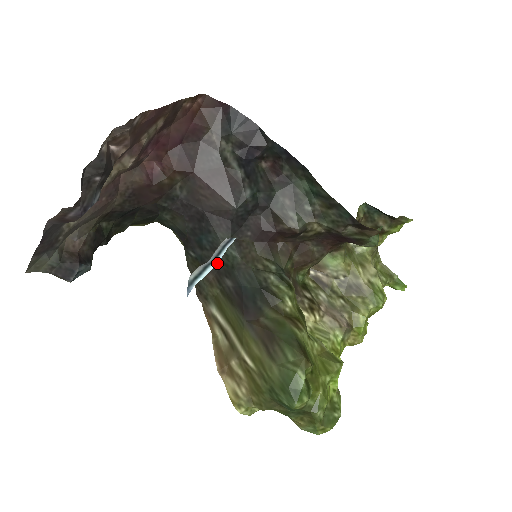
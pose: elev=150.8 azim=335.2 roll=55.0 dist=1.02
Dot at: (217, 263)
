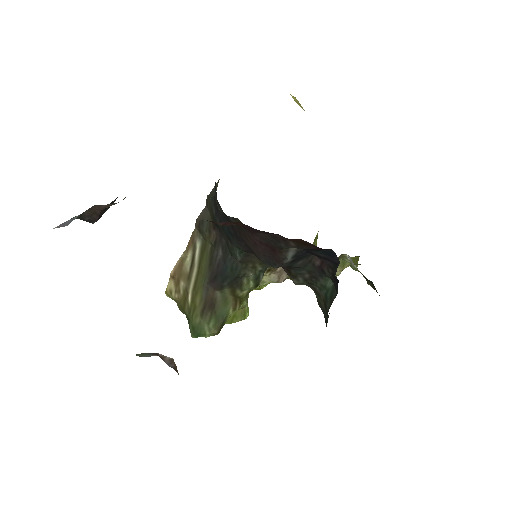
Dot at: occluded
